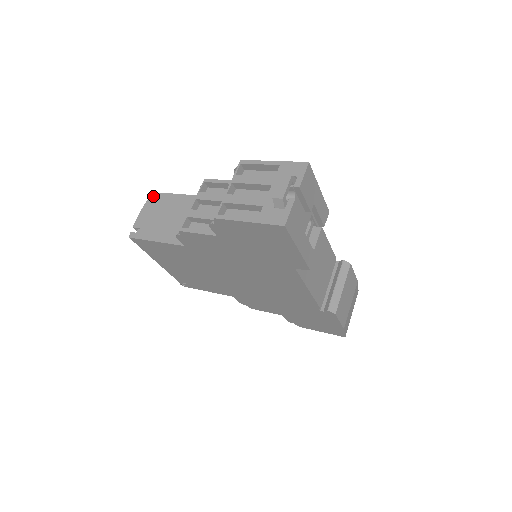
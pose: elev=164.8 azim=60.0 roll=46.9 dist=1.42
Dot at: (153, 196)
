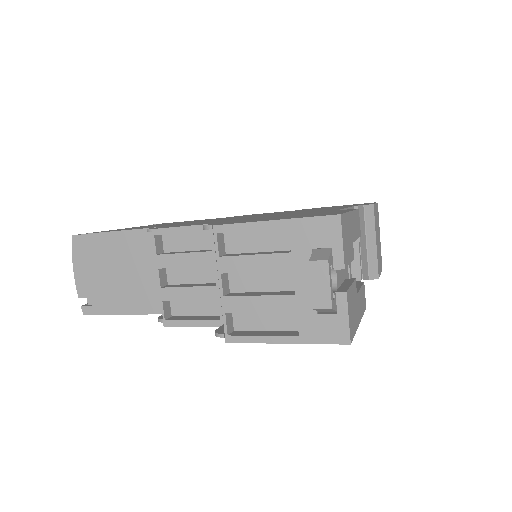
Dot at: (76, 242)
